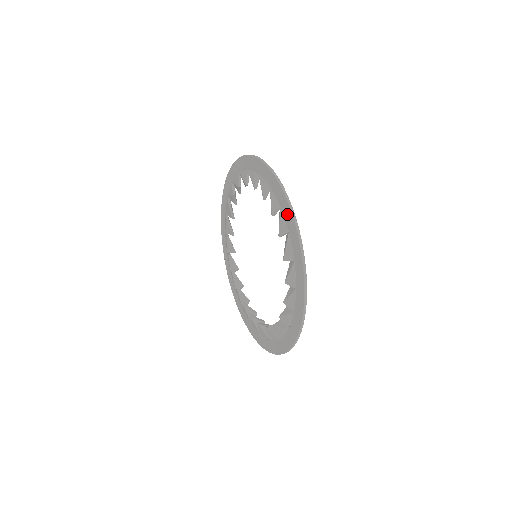
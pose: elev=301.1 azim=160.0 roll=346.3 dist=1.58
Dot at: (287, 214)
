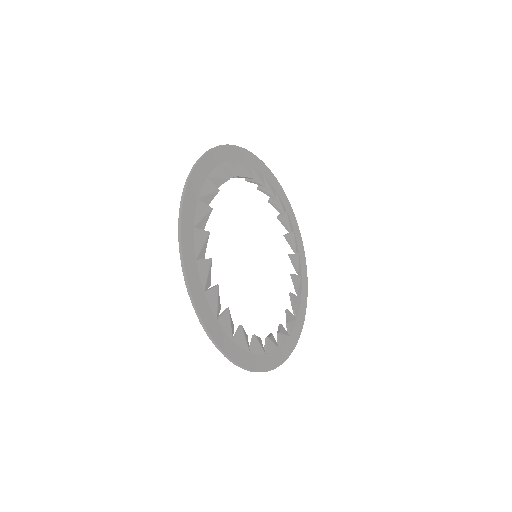
Dot at: (191, 277)
